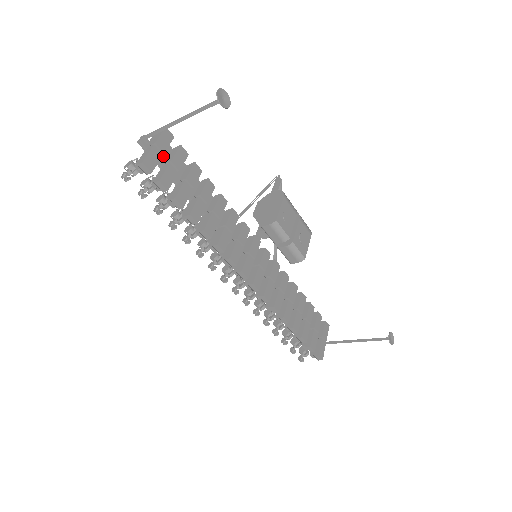
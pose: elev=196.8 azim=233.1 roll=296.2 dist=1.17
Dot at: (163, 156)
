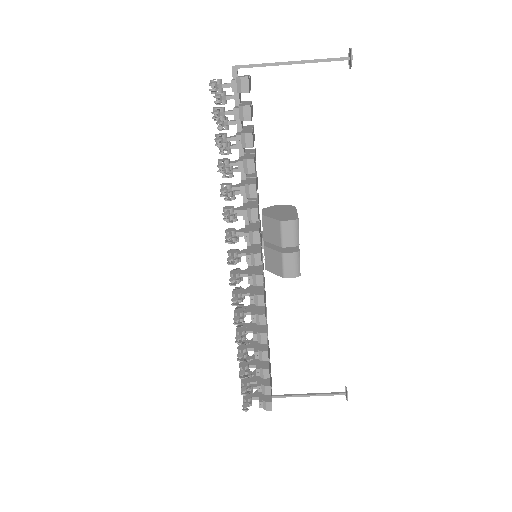
Dot at: (240, 97)
